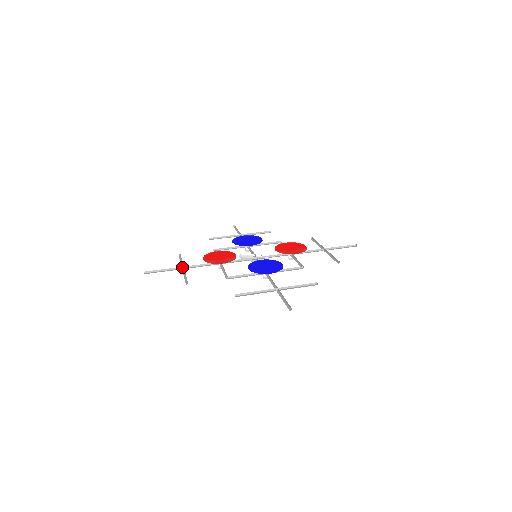
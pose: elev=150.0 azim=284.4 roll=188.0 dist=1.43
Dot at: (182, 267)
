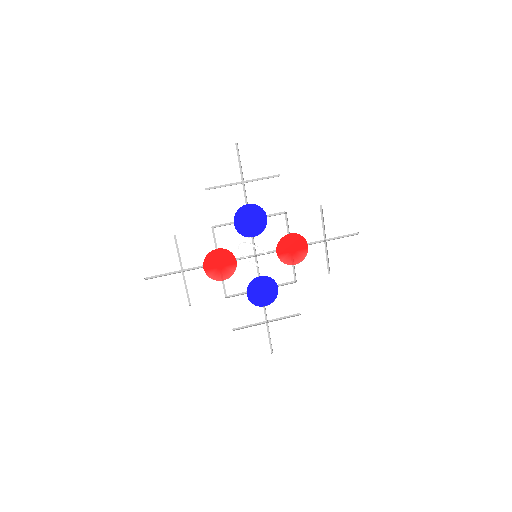
Dot at: (182, 271)
